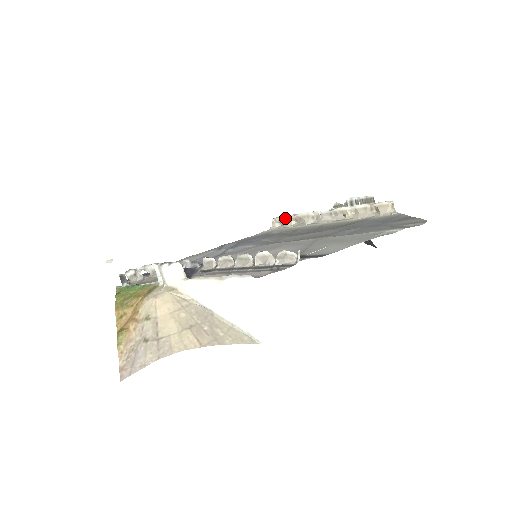
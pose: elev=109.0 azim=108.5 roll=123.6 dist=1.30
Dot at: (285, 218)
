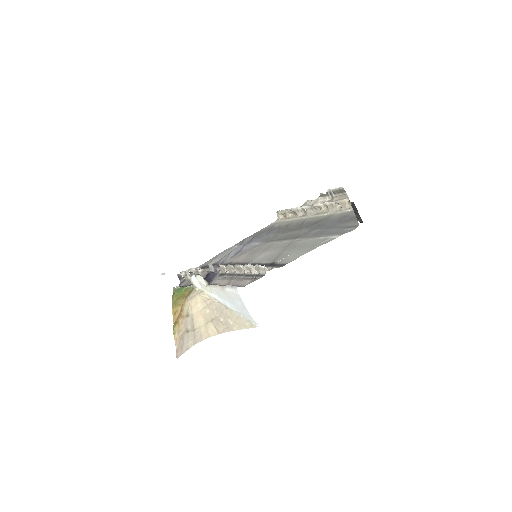
Dot at: (284, 212)
